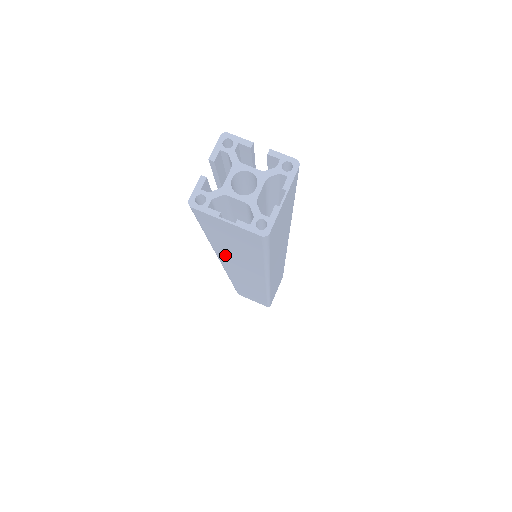
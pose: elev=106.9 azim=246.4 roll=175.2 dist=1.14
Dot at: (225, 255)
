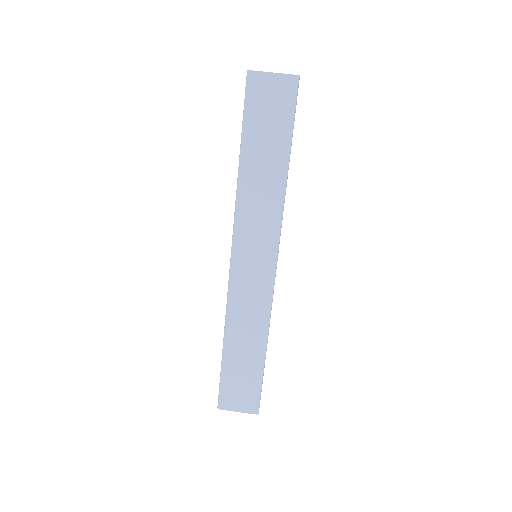
Dot at: (248, 187)
